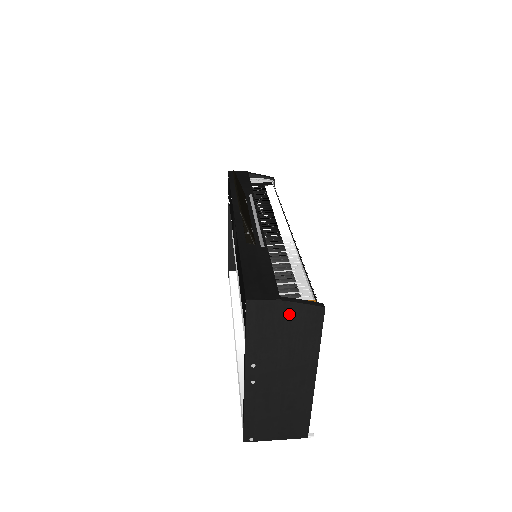
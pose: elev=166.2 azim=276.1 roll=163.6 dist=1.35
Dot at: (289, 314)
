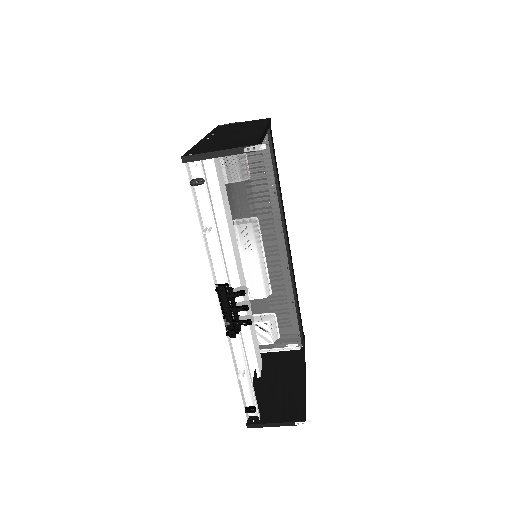
Dot at: (245, 123)
